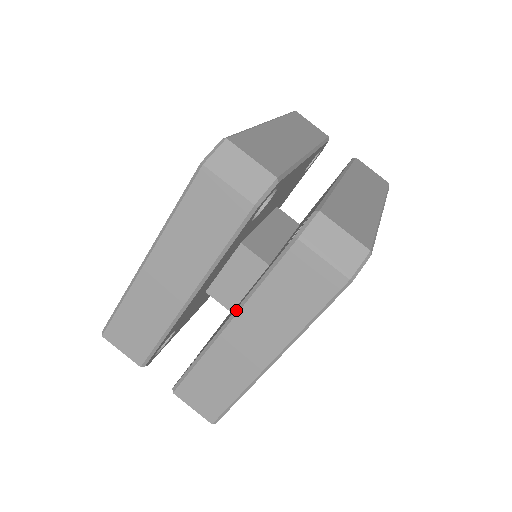
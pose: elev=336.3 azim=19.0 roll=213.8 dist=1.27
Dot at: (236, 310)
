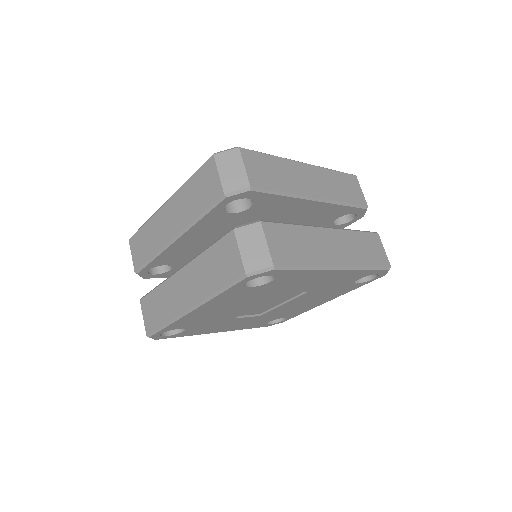
Dot at: (336, 228)
